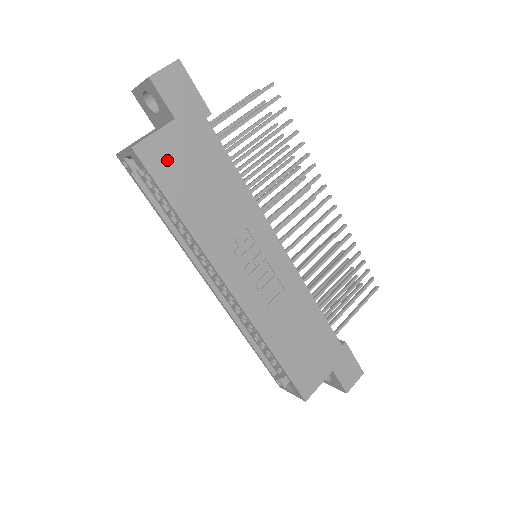
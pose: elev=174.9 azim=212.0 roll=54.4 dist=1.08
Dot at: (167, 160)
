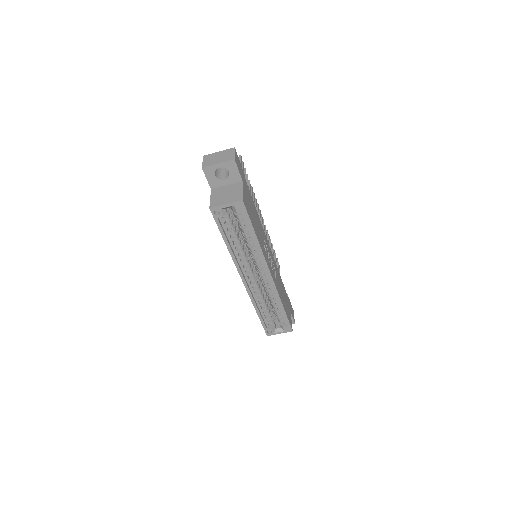
Dot at: (247, 205)
